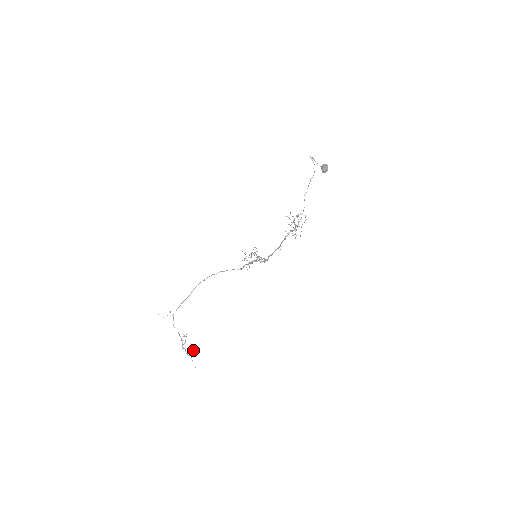
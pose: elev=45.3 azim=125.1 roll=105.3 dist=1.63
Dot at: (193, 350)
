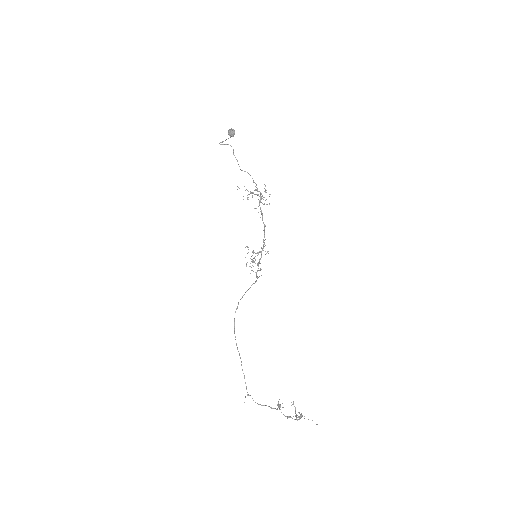
Dot at: (291, 405)
